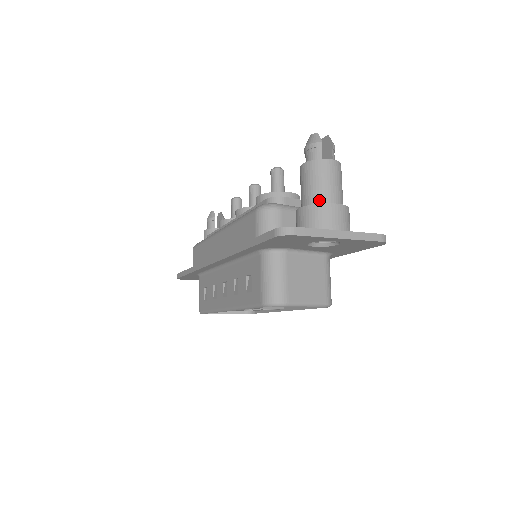
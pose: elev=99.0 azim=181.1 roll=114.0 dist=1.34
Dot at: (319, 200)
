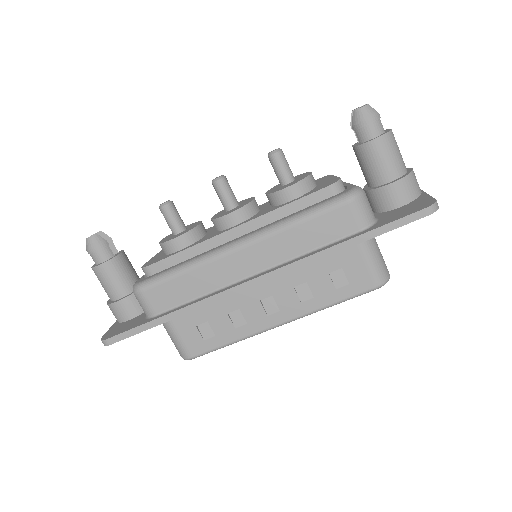
Dot at: (403, 170)
